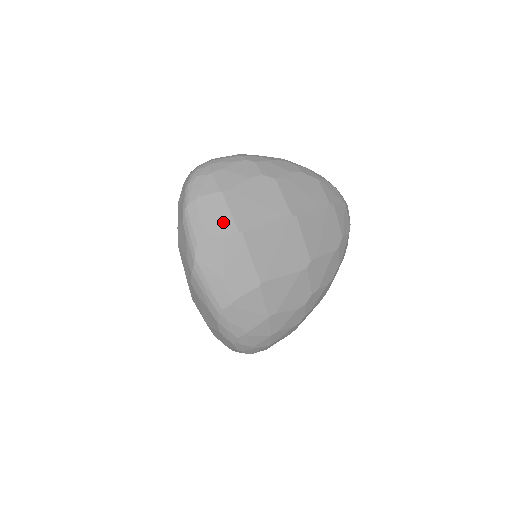
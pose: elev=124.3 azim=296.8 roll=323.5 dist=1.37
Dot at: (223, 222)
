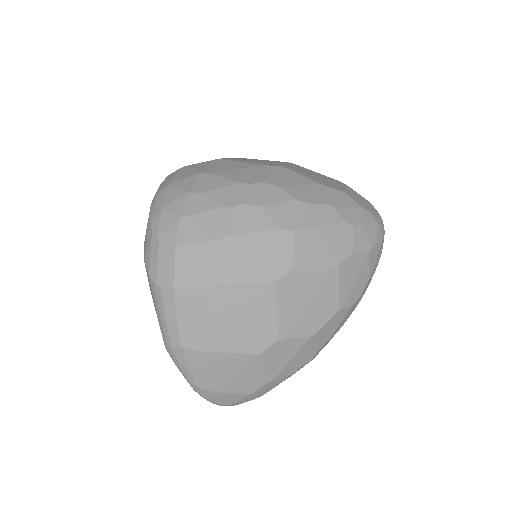
Dot at: occluded
